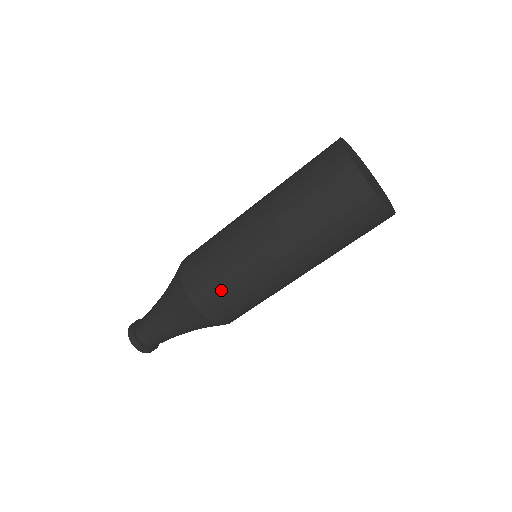
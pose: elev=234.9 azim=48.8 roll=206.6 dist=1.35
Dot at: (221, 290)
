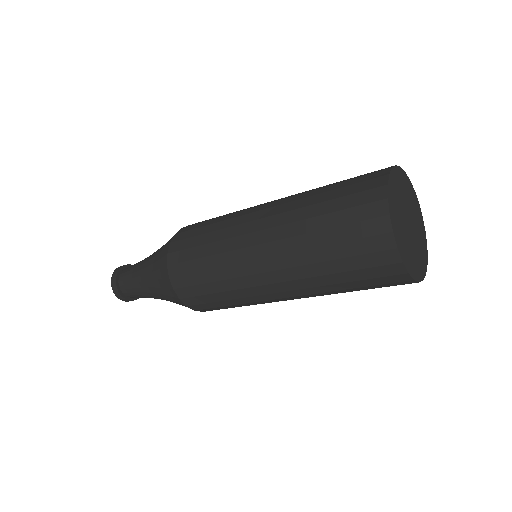
Dot at: (225, 307)
